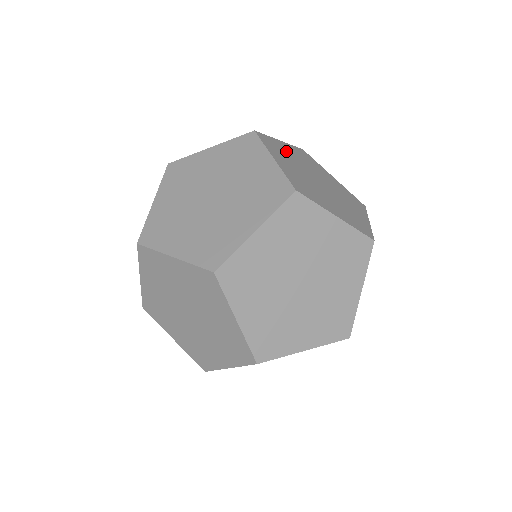
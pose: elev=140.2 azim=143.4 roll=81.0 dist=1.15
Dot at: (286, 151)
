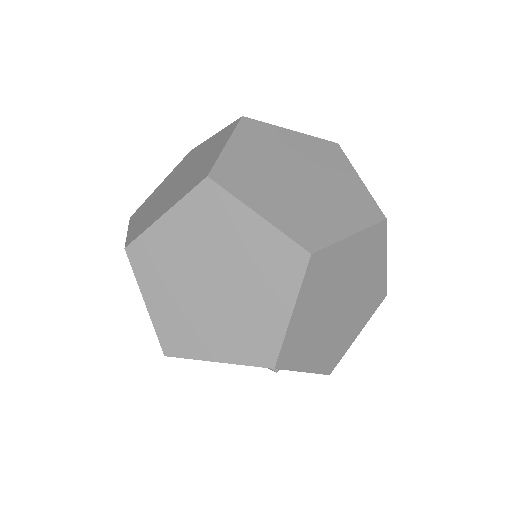
Dot at: (280, 140)
